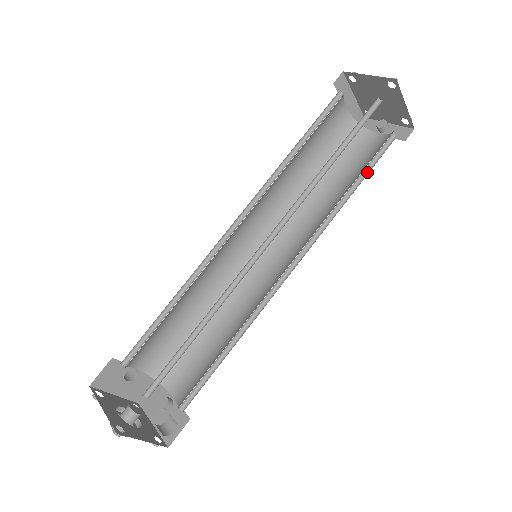
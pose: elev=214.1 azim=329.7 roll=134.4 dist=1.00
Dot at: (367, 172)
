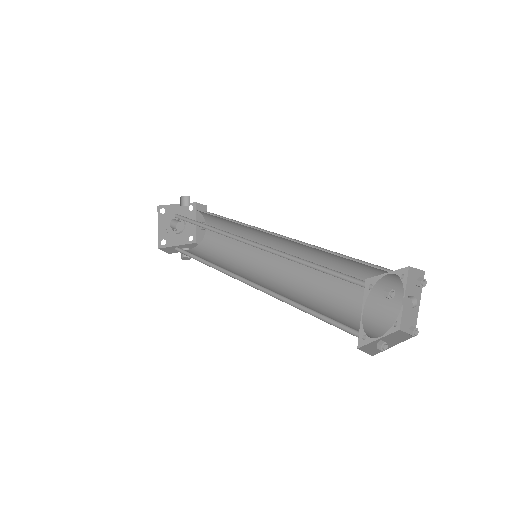
Dot at: (357, 306)
